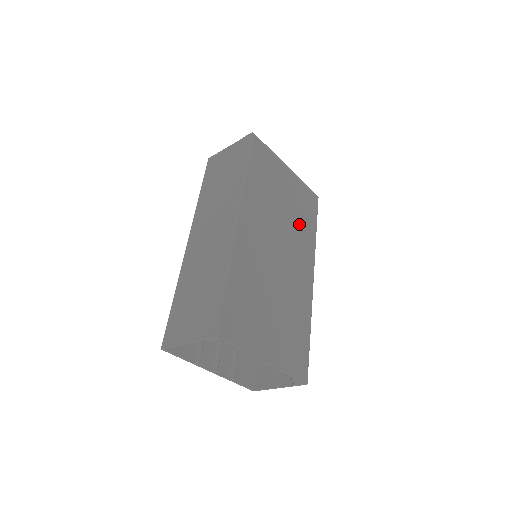
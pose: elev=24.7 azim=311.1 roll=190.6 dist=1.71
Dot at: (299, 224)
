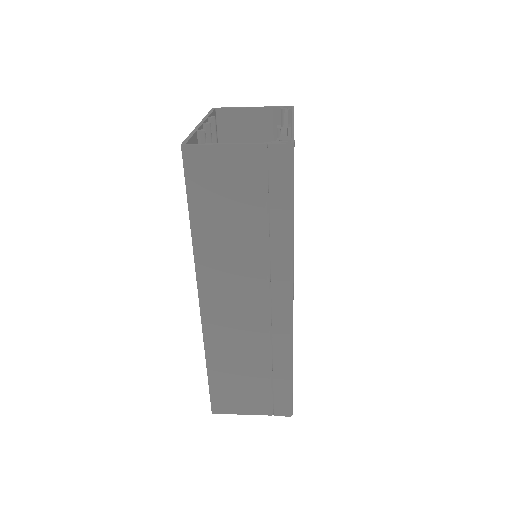
Dot at: occluded
